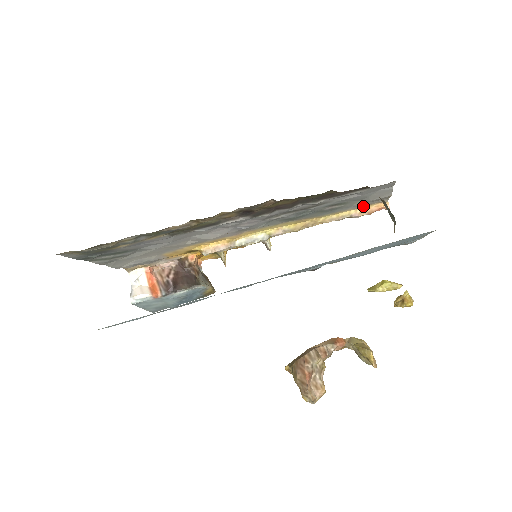
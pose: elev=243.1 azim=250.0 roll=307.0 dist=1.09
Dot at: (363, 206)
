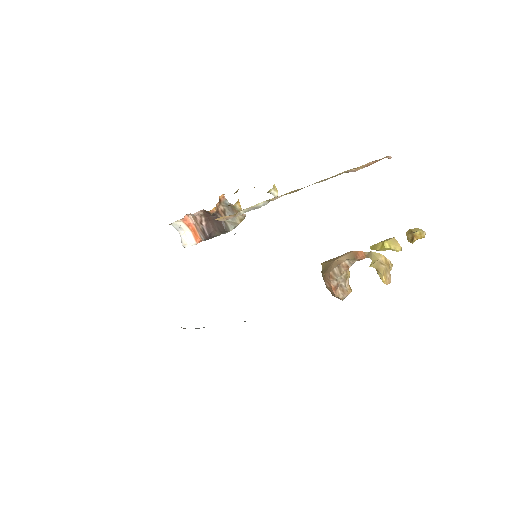
Dot at: occluded
